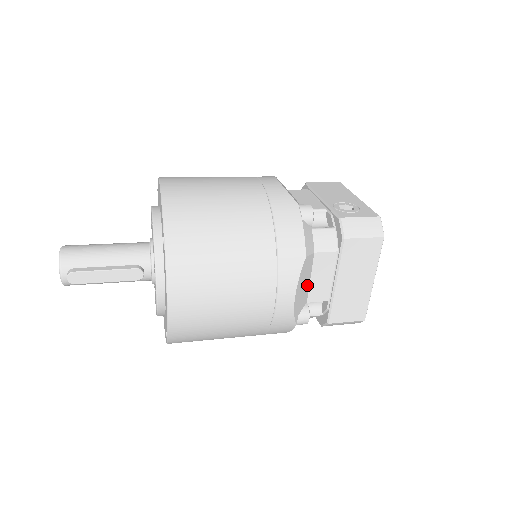
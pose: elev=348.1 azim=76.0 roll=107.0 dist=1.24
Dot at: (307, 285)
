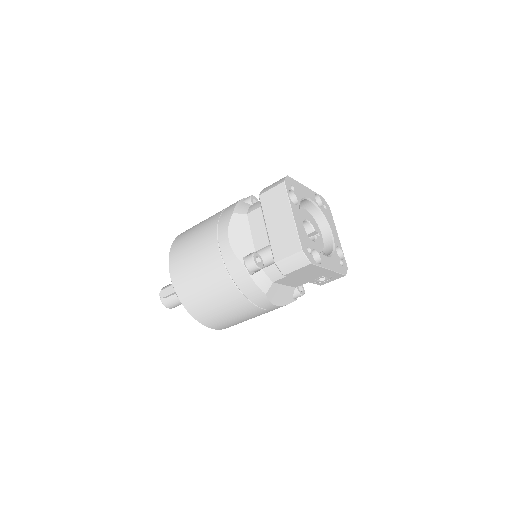
Dot at: (248, 237)
